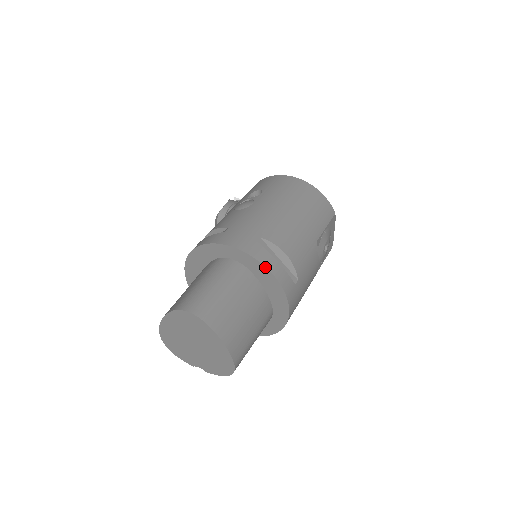
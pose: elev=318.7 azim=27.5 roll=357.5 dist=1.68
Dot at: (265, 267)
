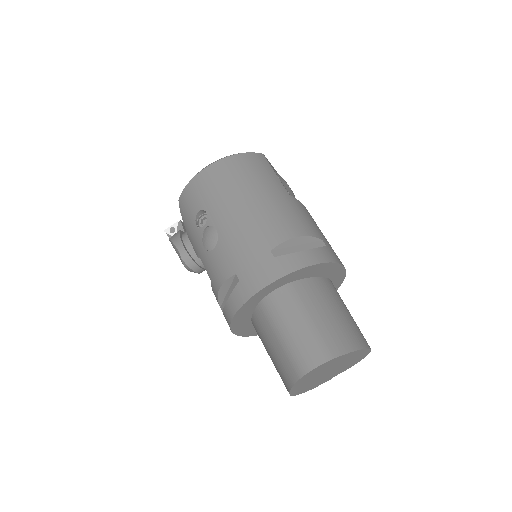
Dot at: (306, 267)
